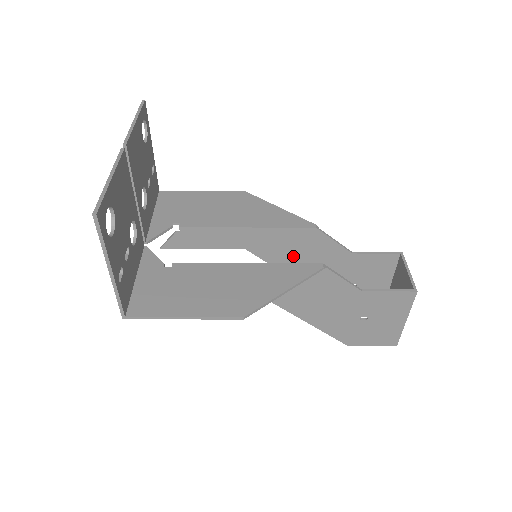
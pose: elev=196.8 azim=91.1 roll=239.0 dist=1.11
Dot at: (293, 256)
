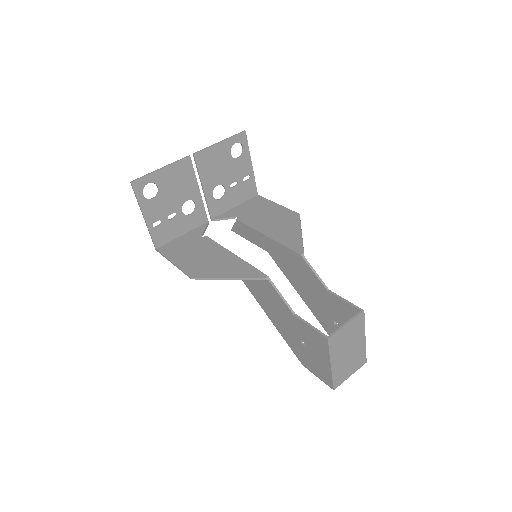
Dot at: (294, 272)
